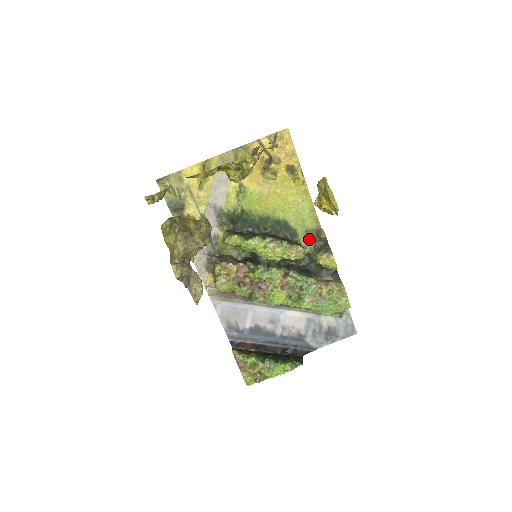
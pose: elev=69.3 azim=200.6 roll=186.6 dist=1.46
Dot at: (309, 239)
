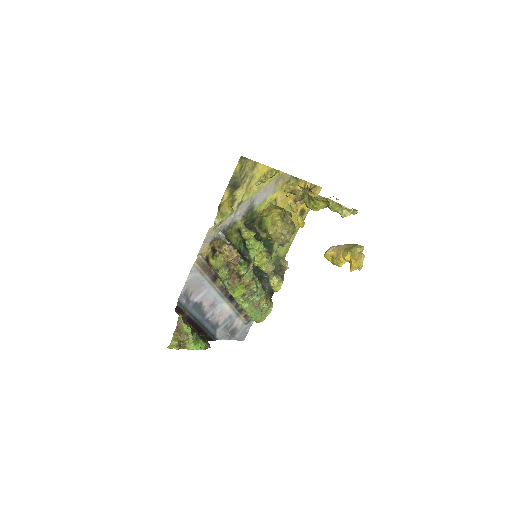
Dot at: (274, 262)
